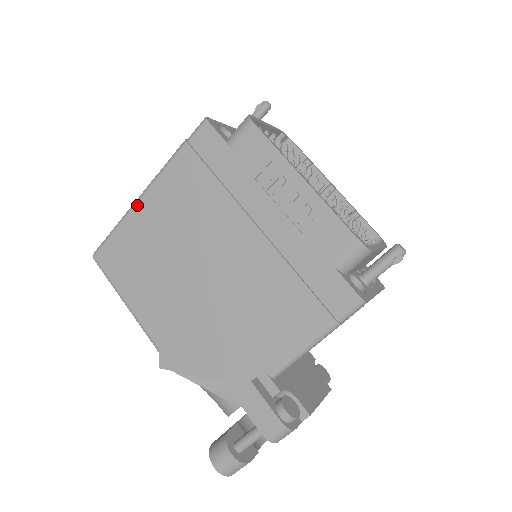
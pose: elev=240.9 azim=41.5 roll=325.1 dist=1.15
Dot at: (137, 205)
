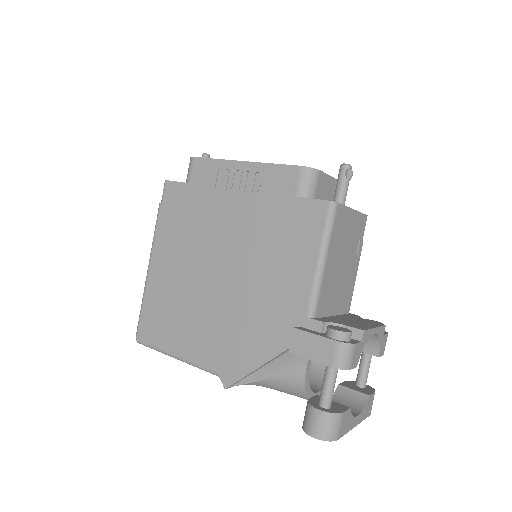
Dot at: (149, 273)
